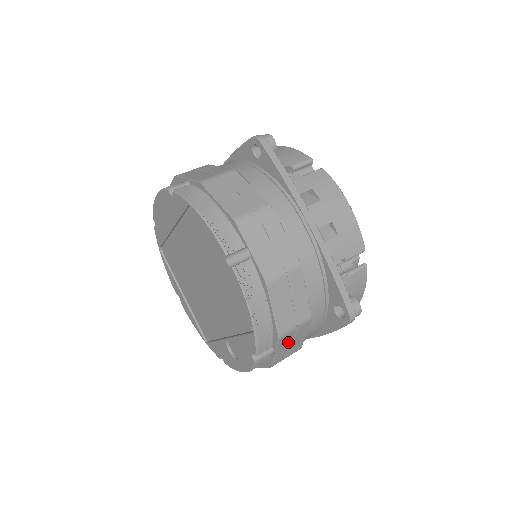
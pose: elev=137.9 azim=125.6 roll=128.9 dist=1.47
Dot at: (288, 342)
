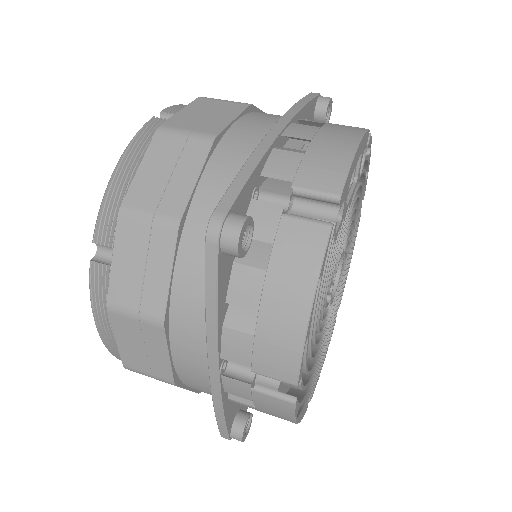
Dot at: (136, 253)
